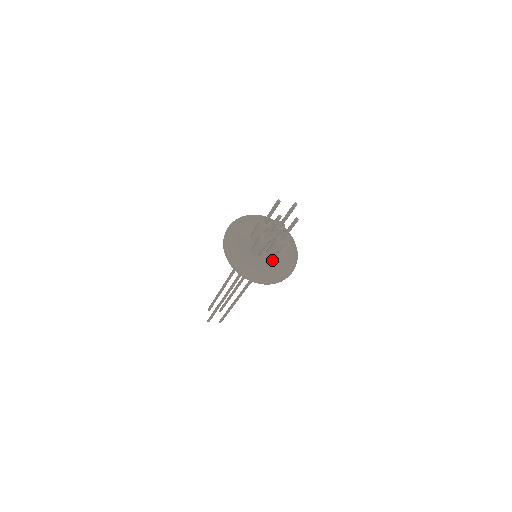
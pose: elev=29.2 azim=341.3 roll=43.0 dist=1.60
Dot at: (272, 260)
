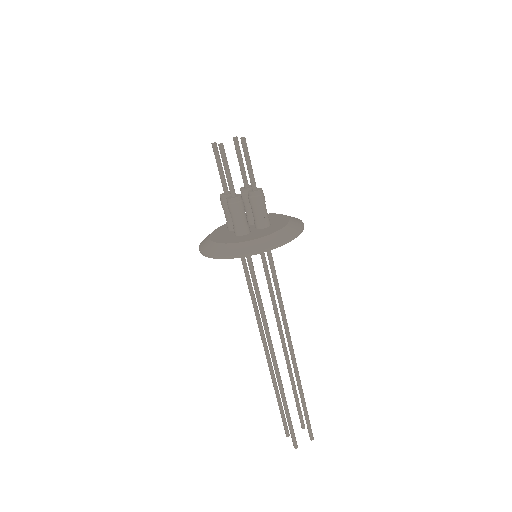
Dot at: (267, 228)
